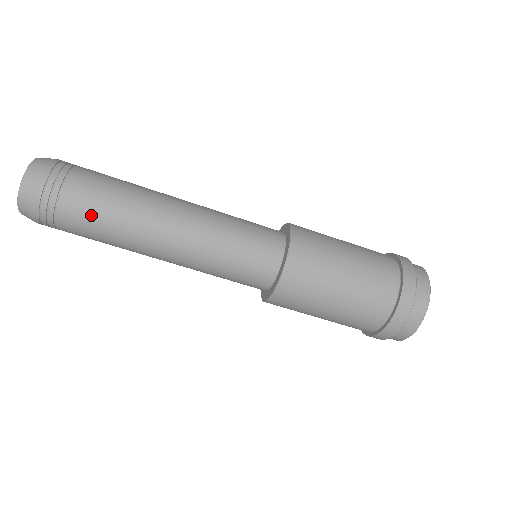
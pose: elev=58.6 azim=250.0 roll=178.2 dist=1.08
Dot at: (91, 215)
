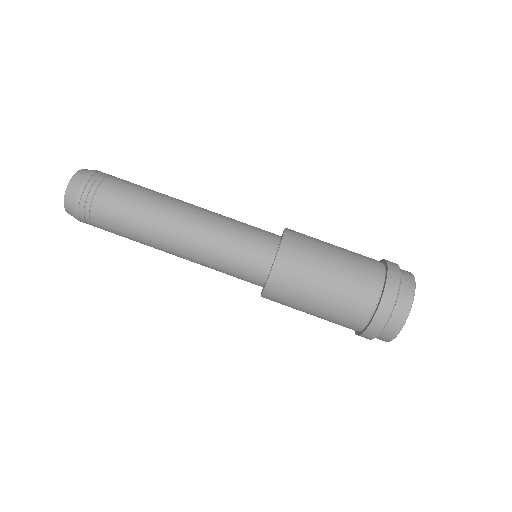
Dot at: (135, 184)
